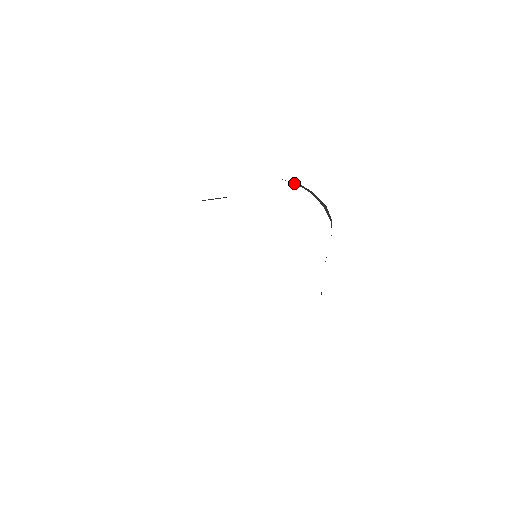
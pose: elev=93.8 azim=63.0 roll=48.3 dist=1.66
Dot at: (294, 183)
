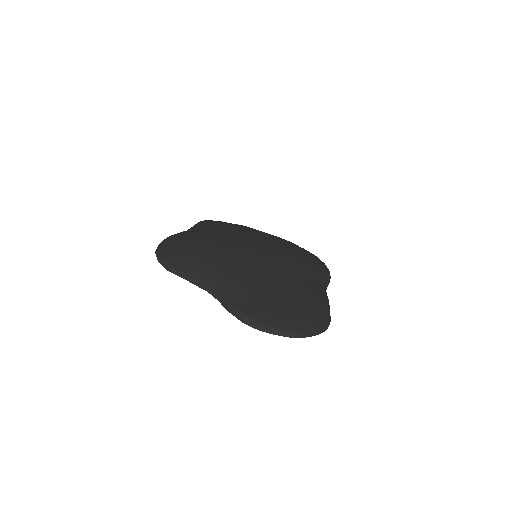
Dot at: (279, 335)
